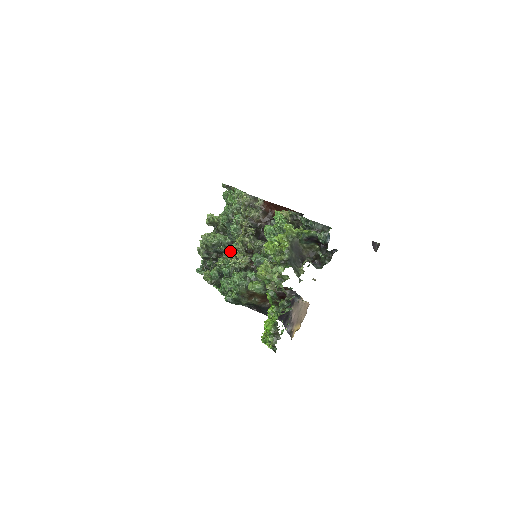
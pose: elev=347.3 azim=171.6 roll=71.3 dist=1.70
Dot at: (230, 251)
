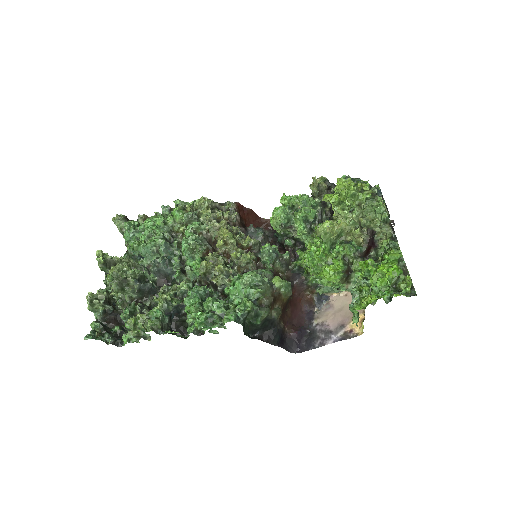
Dot at: occluded
